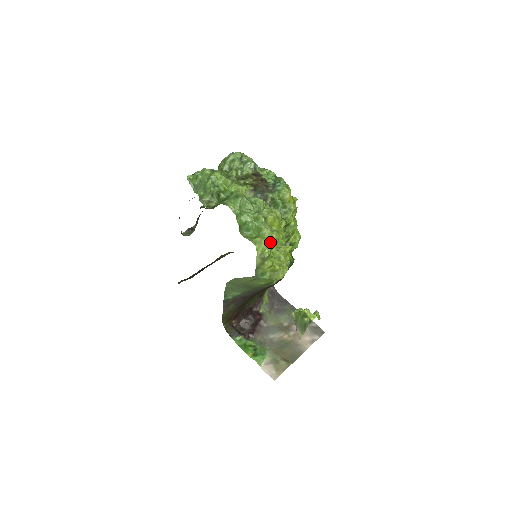
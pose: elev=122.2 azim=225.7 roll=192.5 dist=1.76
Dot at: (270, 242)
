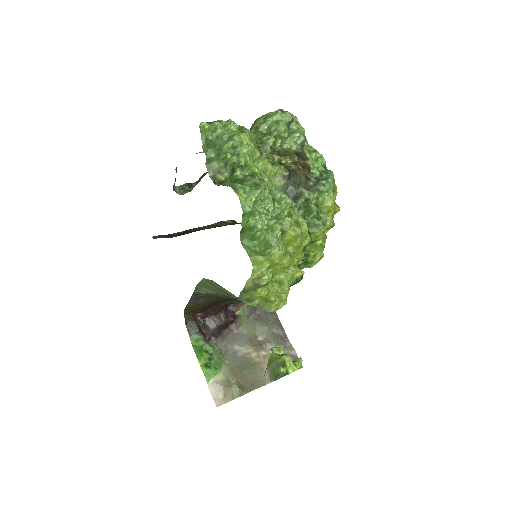
Dot at: (276, 267)
